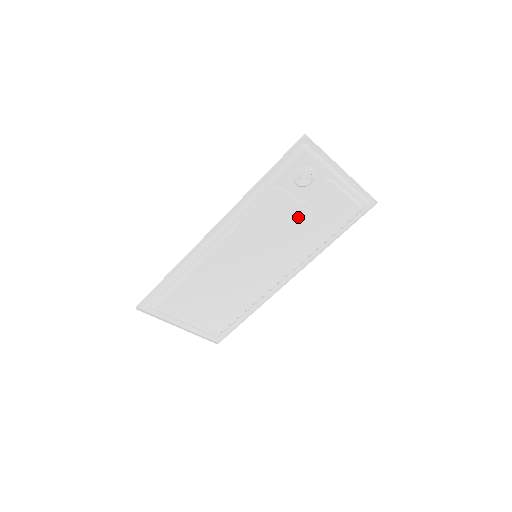
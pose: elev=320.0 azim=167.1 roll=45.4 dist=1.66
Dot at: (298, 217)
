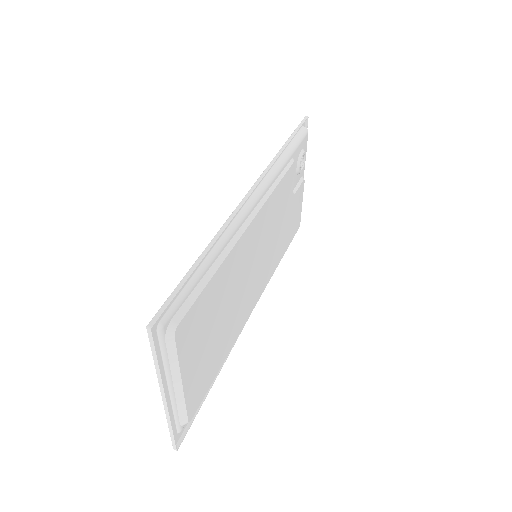
Dot at: (287, 211)
